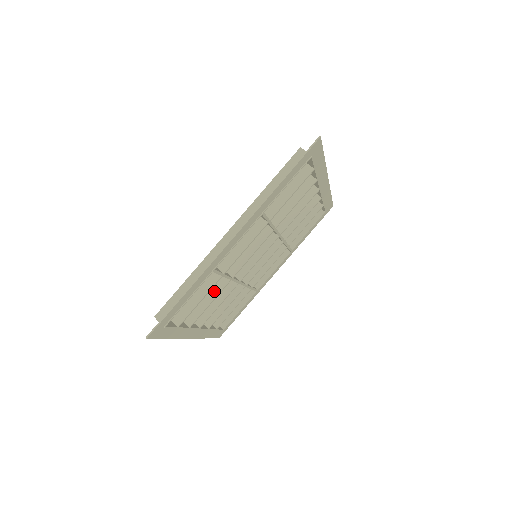
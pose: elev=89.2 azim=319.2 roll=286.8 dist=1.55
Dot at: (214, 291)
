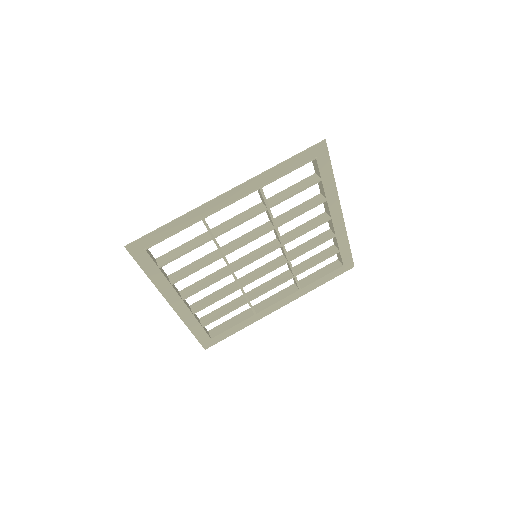
Dot at: (205, 261)
